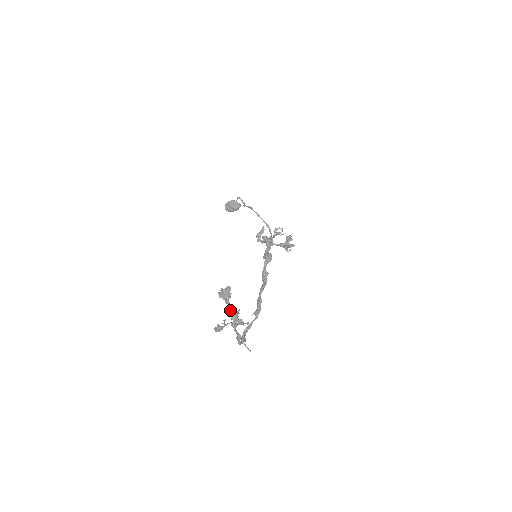
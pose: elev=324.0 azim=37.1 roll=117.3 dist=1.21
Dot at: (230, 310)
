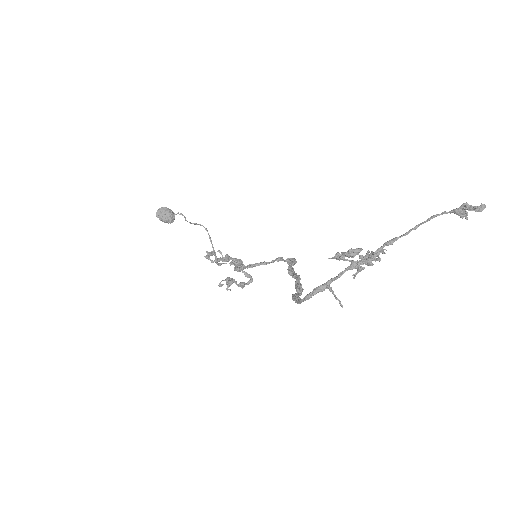
Dot at: (391, 242)
